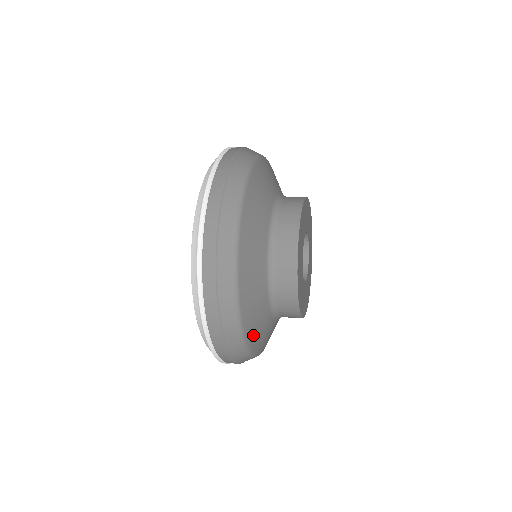
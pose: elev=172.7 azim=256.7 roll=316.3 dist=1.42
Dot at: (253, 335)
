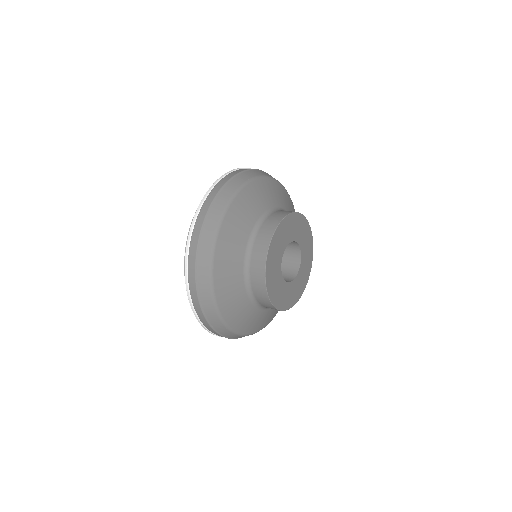
Dot at: (222, 257)
